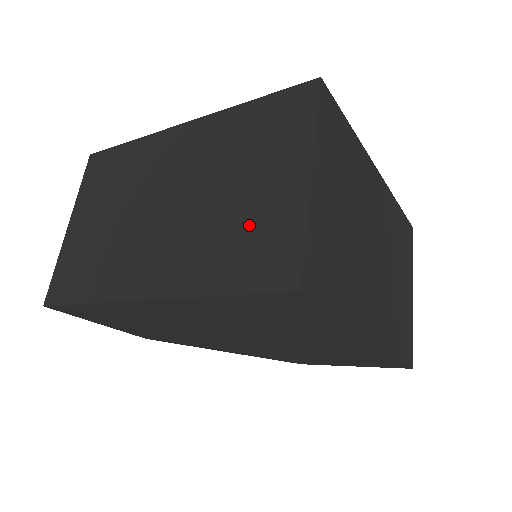
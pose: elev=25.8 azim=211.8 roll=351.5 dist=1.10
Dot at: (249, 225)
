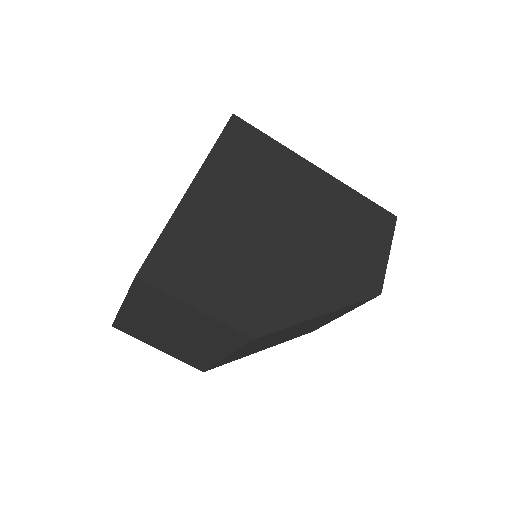
Dot at: occluded
